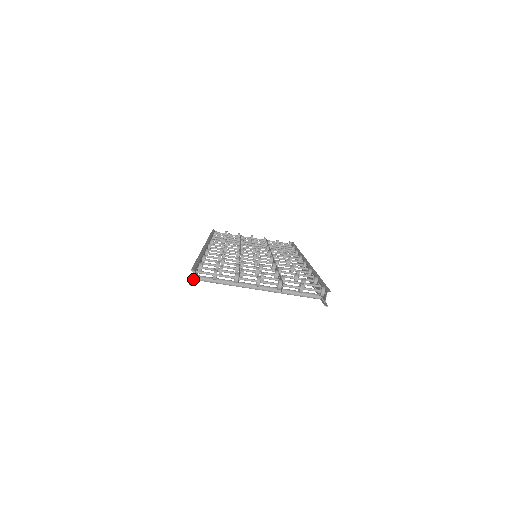
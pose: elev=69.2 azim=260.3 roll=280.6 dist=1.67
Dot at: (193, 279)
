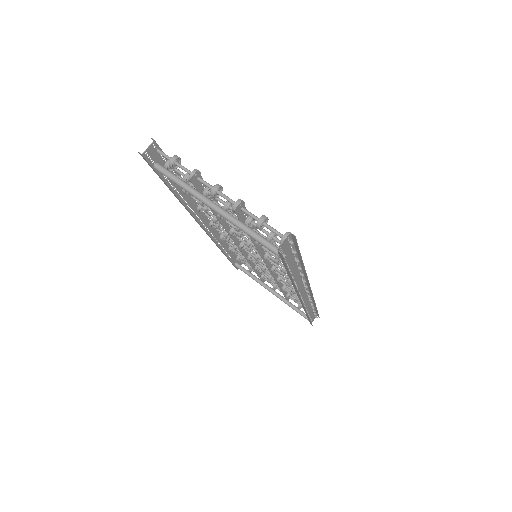
Dot at: (147, 148)
